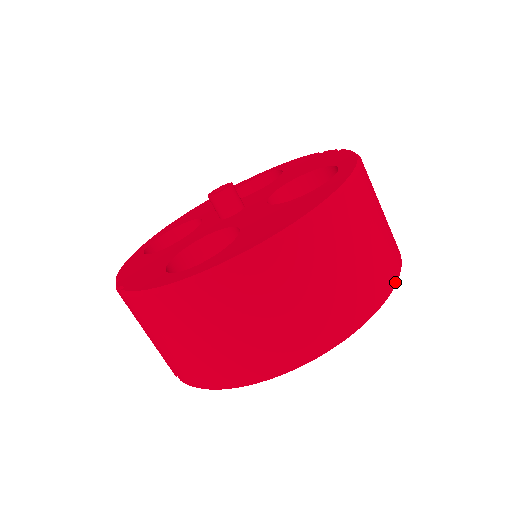
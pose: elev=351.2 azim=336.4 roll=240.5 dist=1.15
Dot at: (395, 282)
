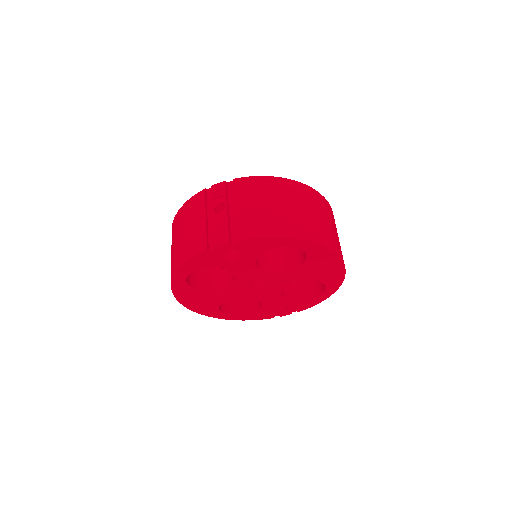
Dot at: (341, 283)
